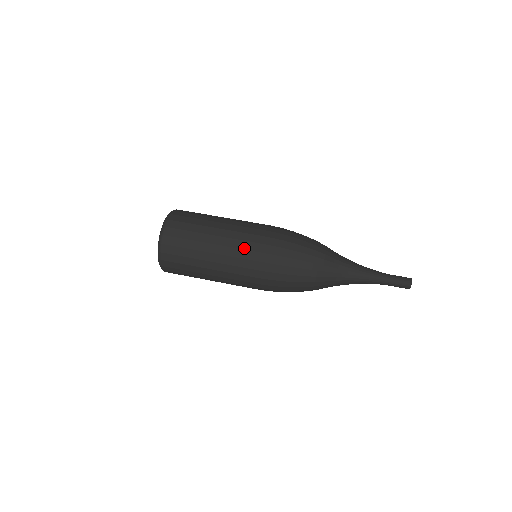
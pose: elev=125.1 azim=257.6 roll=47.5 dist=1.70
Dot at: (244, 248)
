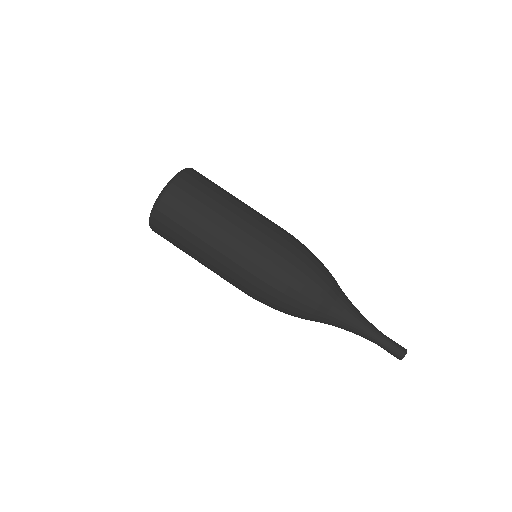
Dot at: (229, 275)
